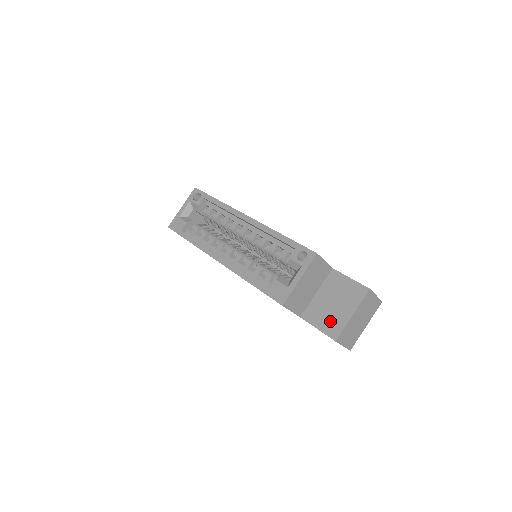
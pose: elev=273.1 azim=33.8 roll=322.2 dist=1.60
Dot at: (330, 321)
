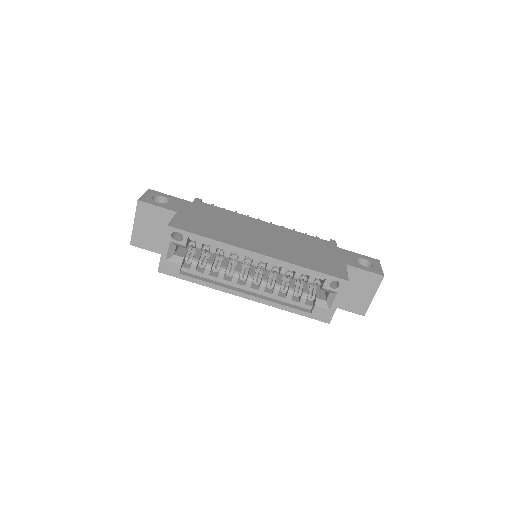
Dot at: (356, 304)
